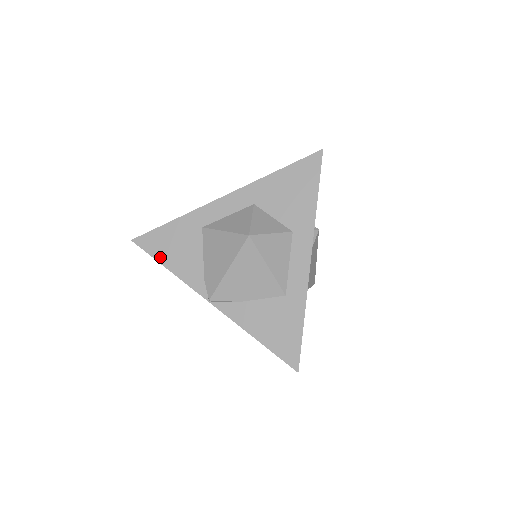
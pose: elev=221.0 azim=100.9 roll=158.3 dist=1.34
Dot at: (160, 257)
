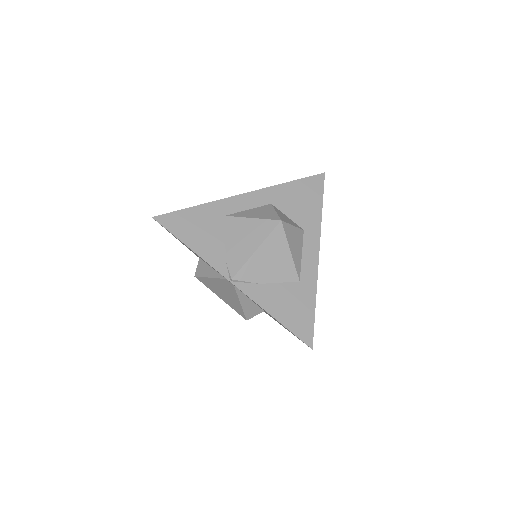
Dot at: (182, 236)
